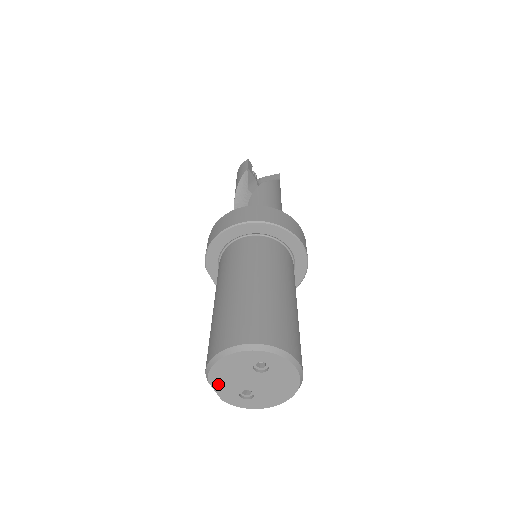
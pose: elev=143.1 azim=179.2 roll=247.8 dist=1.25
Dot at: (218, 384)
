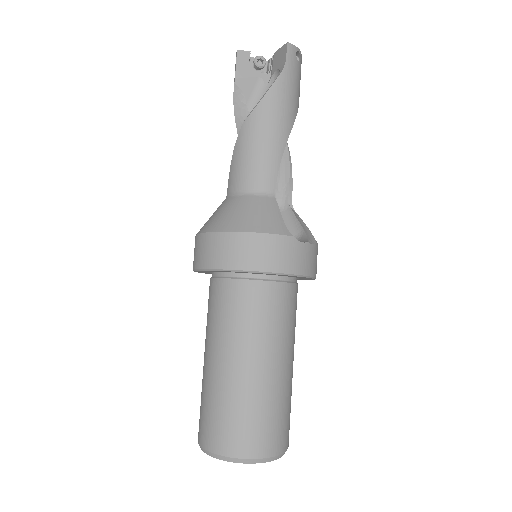
Dot at: occluded
